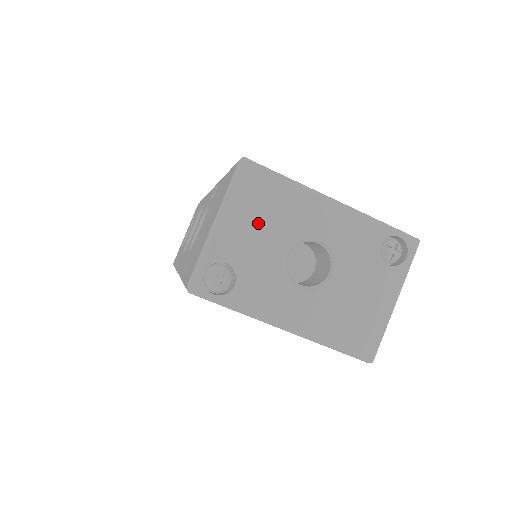
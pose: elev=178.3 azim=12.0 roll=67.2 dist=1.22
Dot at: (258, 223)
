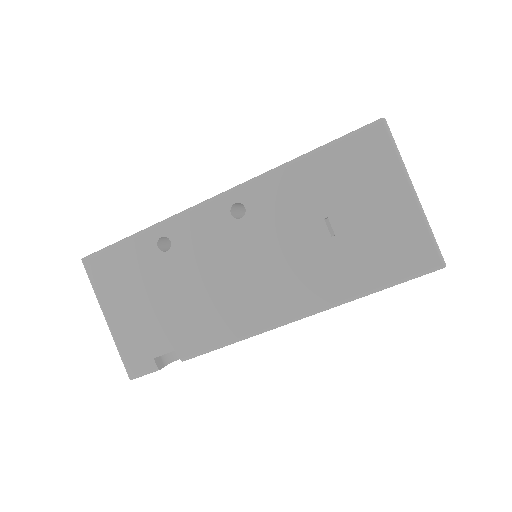
Dot at: occluded
